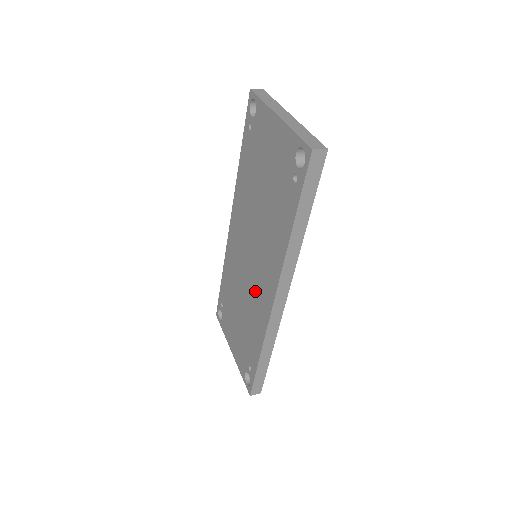
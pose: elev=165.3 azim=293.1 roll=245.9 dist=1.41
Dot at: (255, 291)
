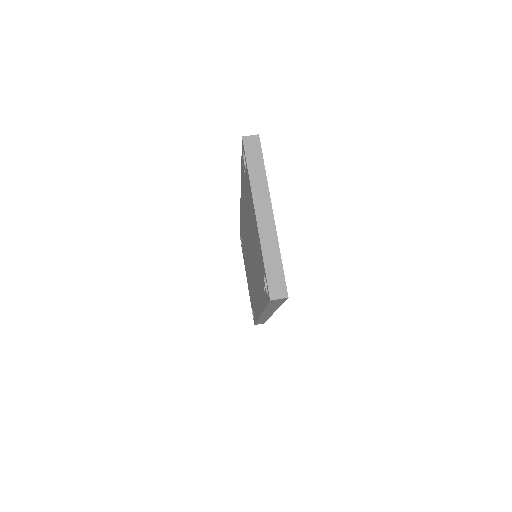
Dot at: occluded
